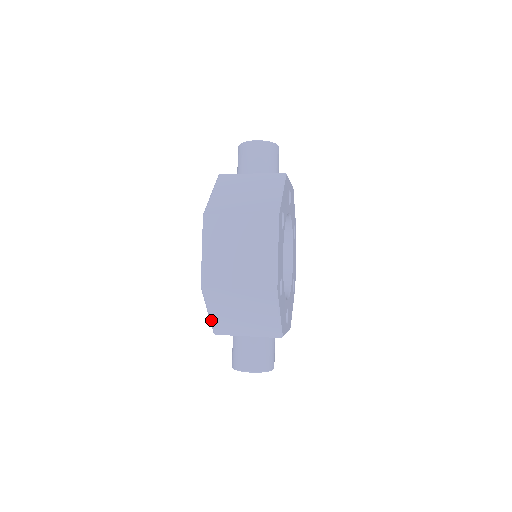
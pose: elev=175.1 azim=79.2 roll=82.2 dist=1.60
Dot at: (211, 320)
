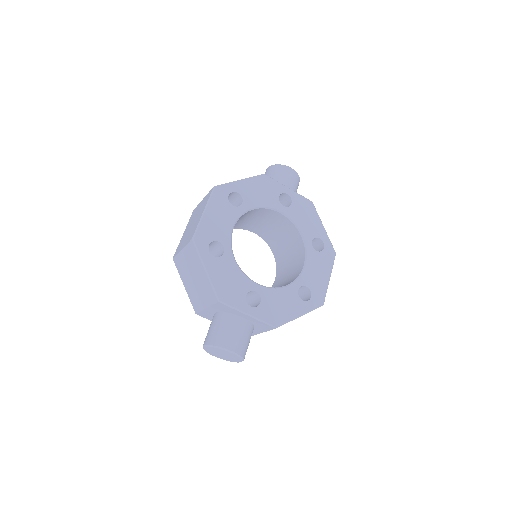
Dot at: (188, 295)
